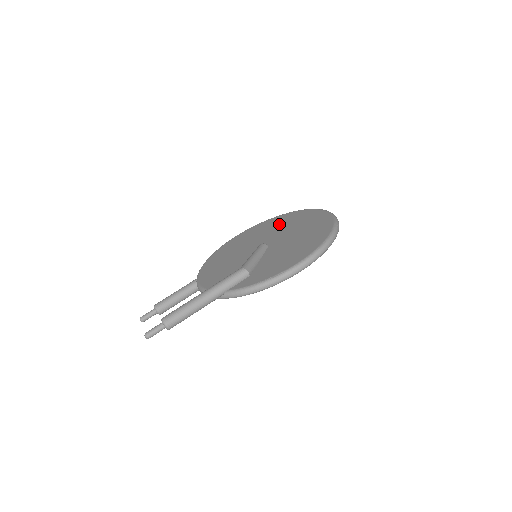
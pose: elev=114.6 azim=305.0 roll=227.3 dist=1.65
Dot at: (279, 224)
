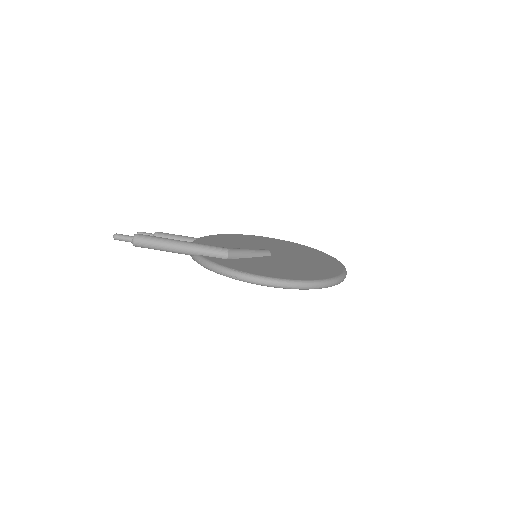
Dot at: (303, 251)
